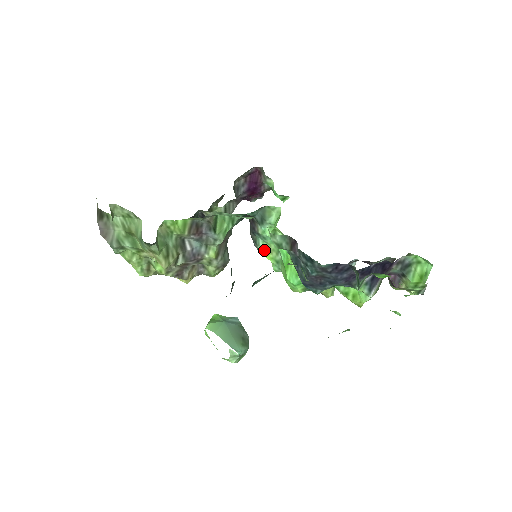
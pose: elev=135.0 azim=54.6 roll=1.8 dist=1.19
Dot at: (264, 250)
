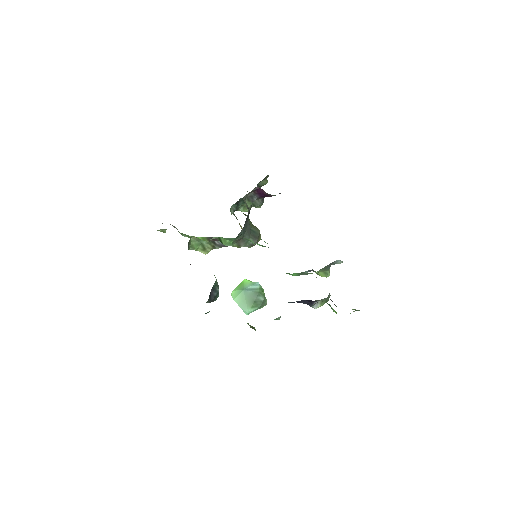
Dot at: occluded
